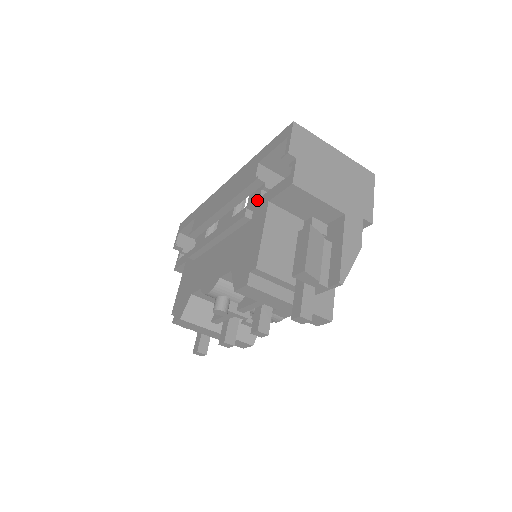
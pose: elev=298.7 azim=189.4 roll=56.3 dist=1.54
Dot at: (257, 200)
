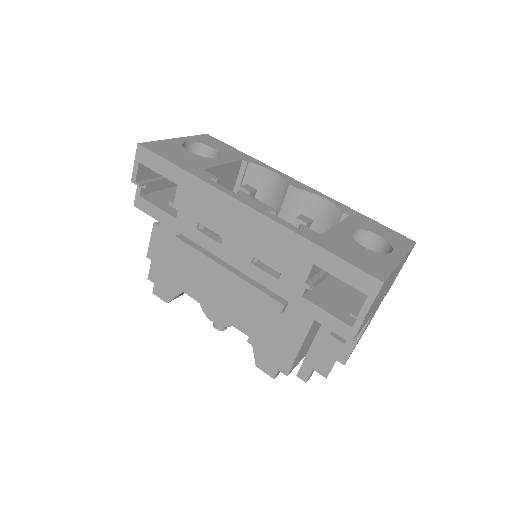
Dot at: (297, 295)
